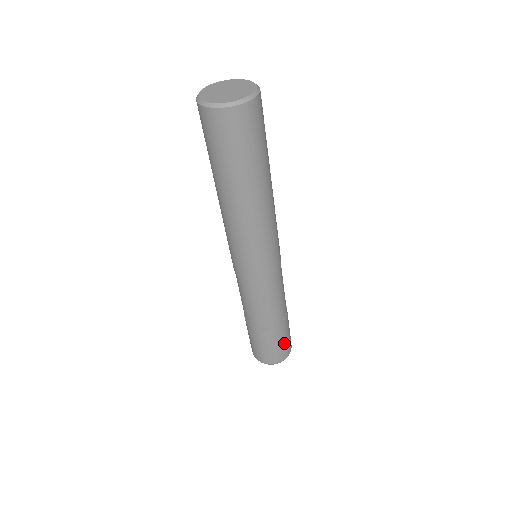
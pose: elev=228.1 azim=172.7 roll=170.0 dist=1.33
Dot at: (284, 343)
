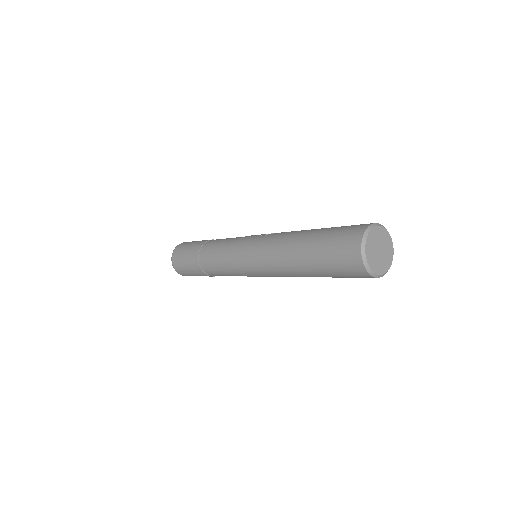
Dot at: occluded
